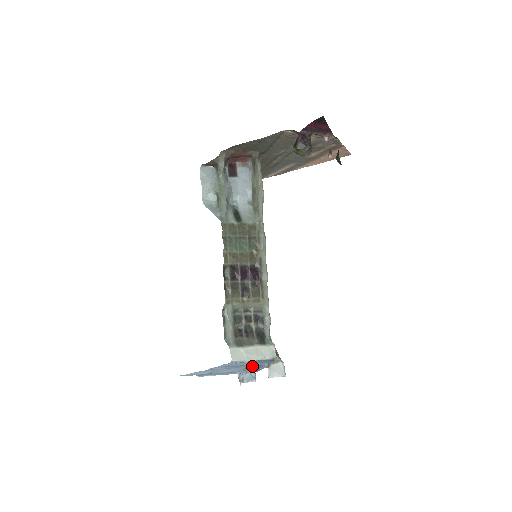
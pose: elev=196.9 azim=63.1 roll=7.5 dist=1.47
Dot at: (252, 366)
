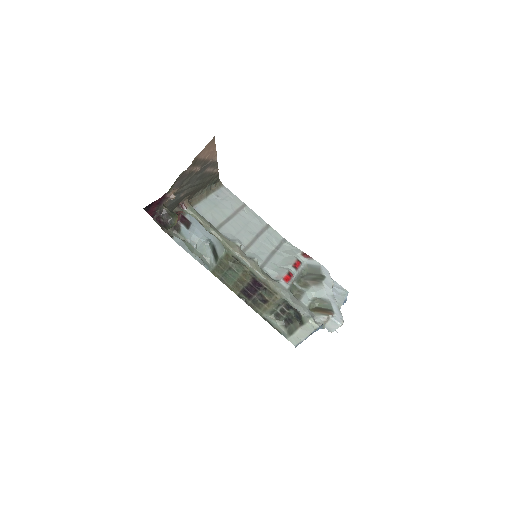
Dot at: occluded
